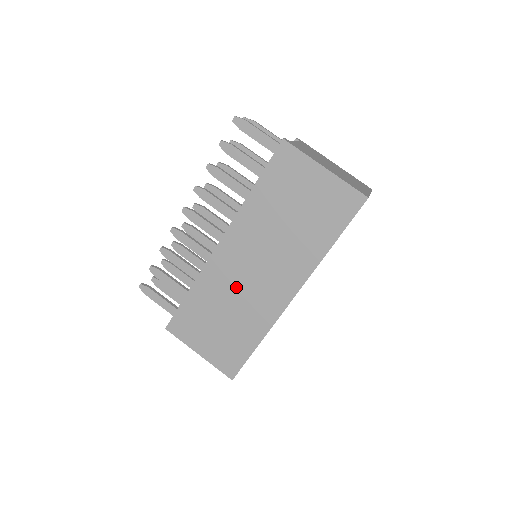
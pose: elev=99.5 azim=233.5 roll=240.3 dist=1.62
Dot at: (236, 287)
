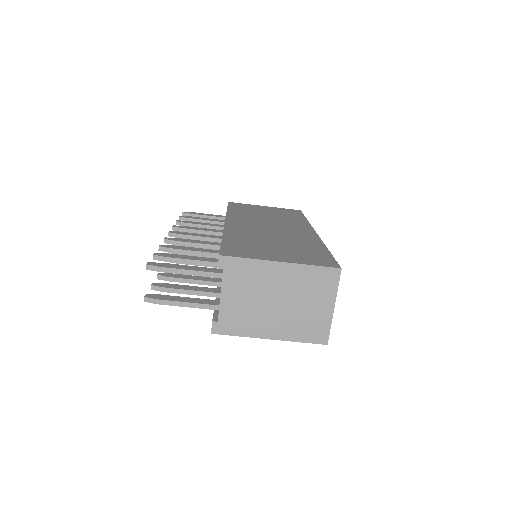
Dot at: occluded
